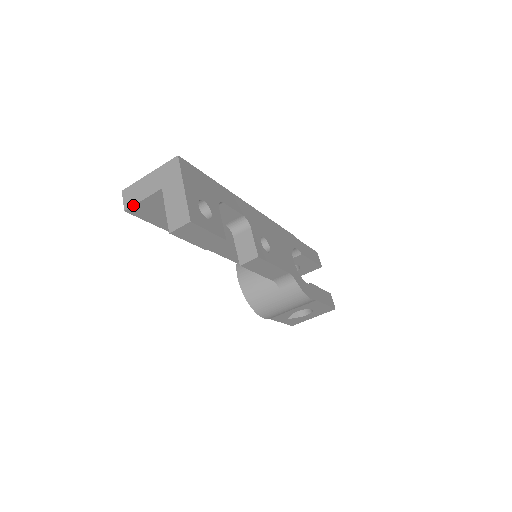
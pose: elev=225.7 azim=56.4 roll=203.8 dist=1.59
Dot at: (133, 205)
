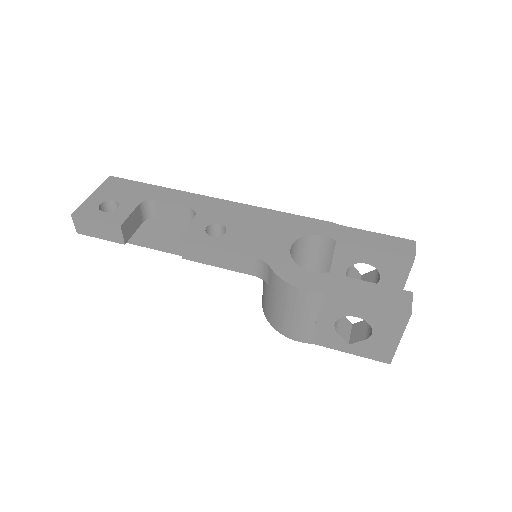
Dot at: occluded
